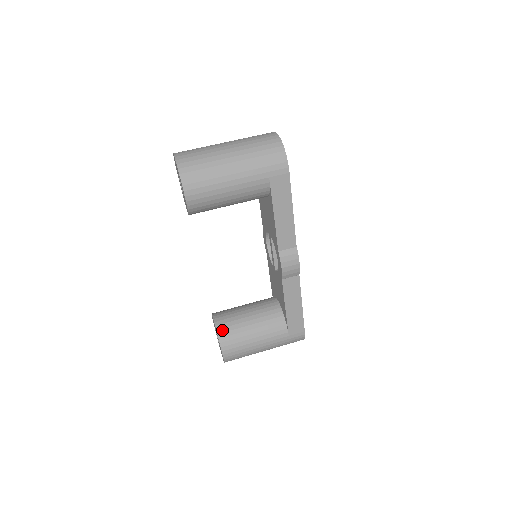
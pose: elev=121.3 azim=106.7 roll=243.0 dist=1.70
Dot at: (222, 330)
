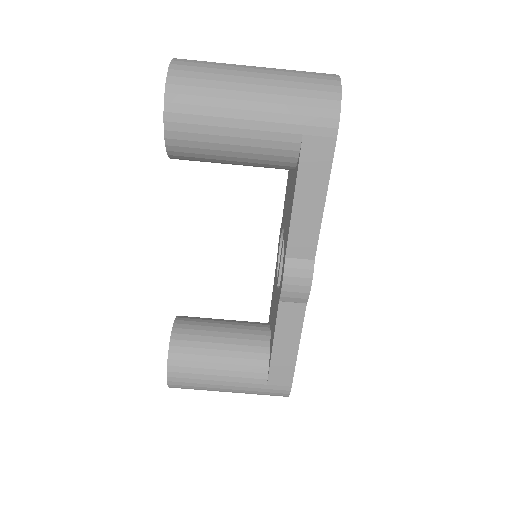
Dot at: (178, 342)
